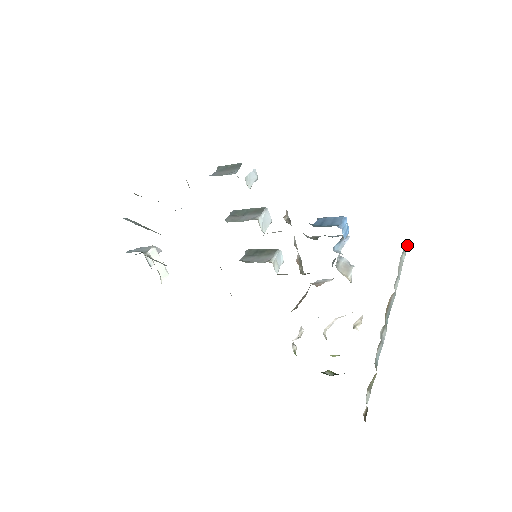
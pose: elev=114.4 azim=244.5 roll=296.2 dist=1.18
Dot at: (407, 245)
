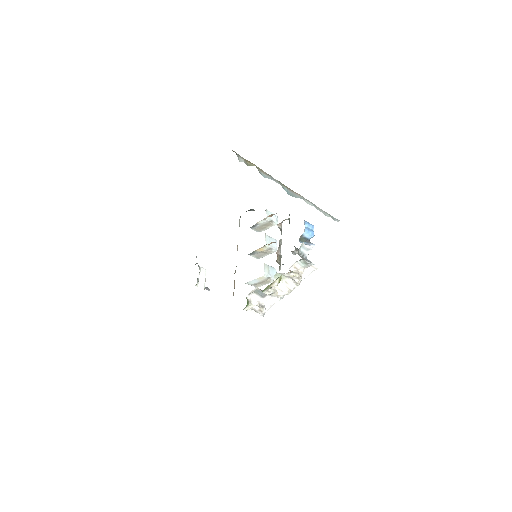
Dot at: (337, 221)
